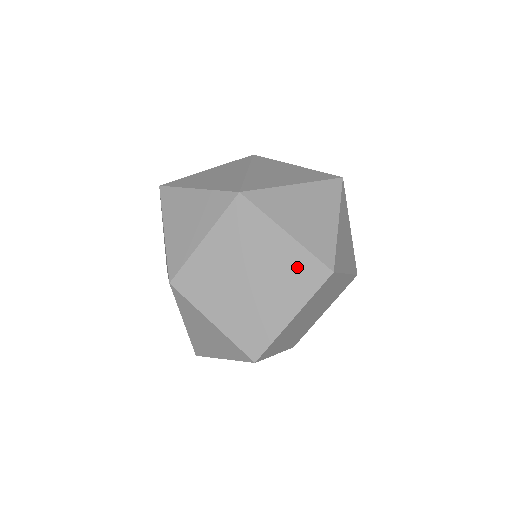
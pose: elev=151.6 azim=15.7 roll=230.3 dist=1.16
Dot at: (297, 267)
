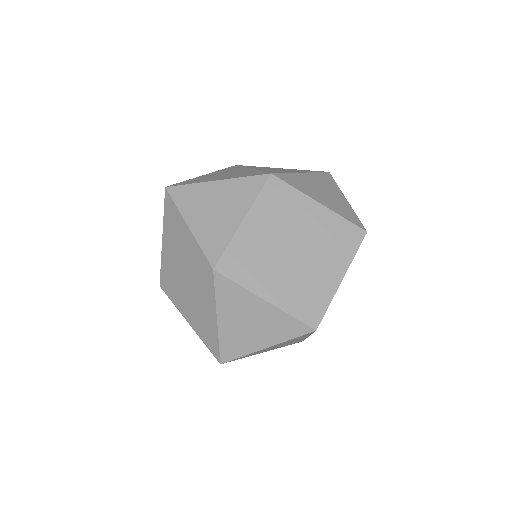
Dot at: (336, 232)
